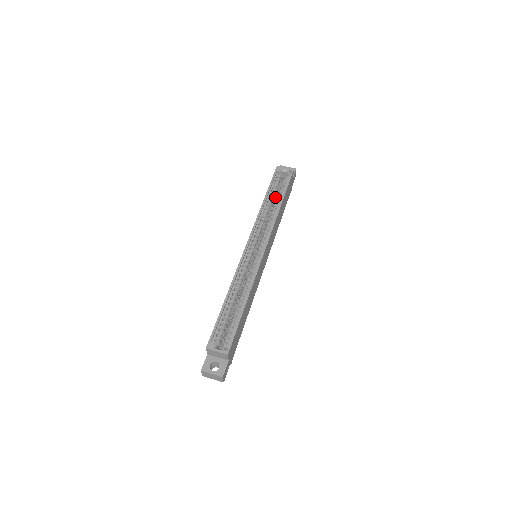
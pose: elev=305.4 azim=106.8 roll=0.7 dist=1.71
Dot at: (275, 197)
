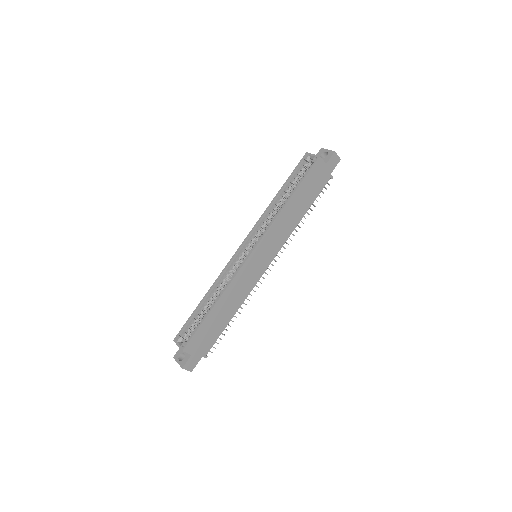
Dot at: occluded
